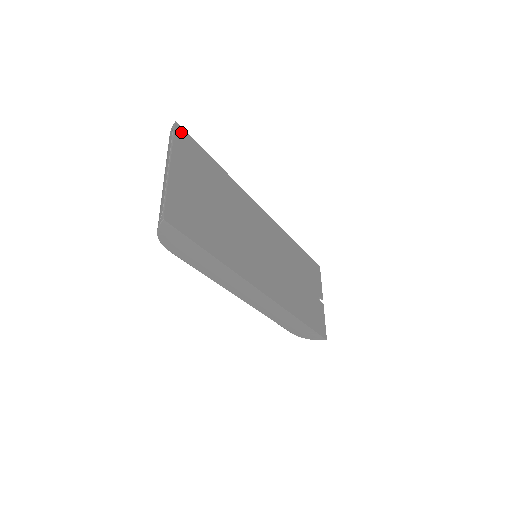
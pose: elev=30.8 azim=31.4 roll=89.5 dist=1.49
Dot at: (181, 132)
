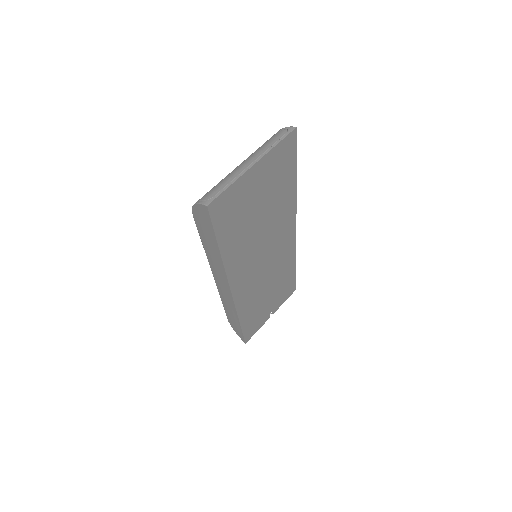
Dot at: (292, 138)
